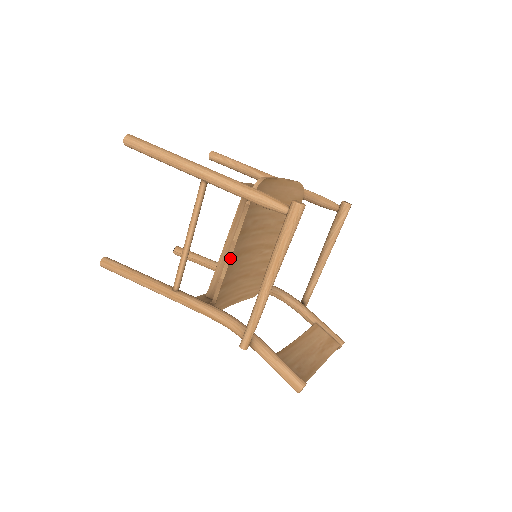
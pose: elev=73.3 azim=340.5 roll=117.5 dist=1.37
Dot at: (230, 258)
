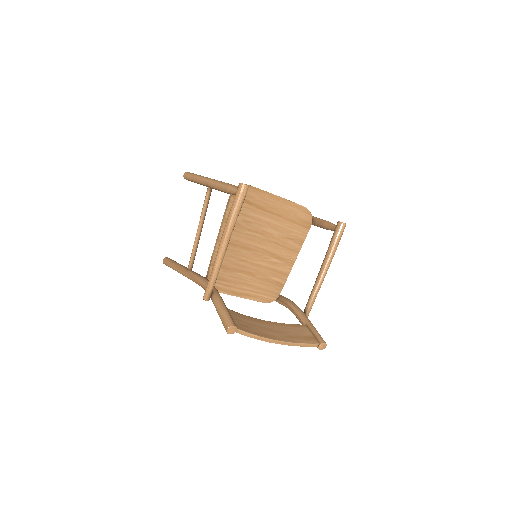
Dot at: (218, 240)
